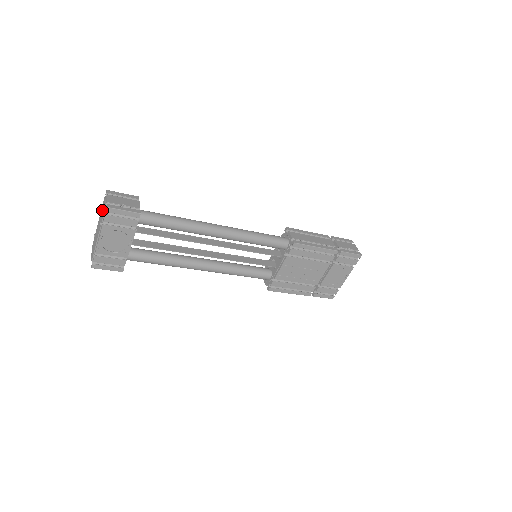
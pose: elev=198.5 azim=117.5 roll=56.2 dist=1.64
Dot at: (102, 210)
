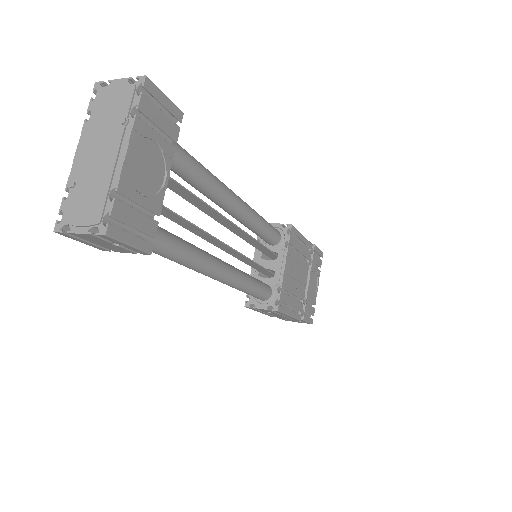
Dot at: (106, 108)
